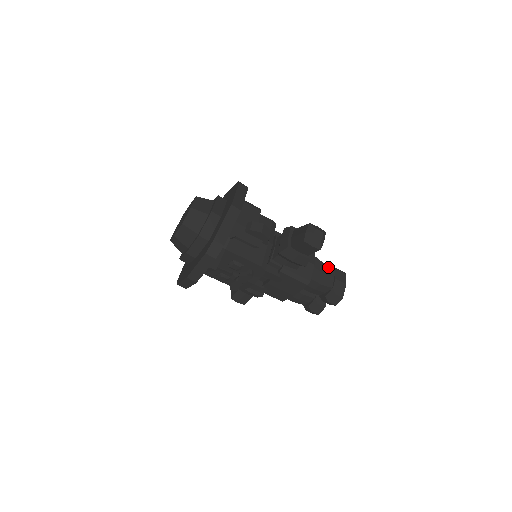
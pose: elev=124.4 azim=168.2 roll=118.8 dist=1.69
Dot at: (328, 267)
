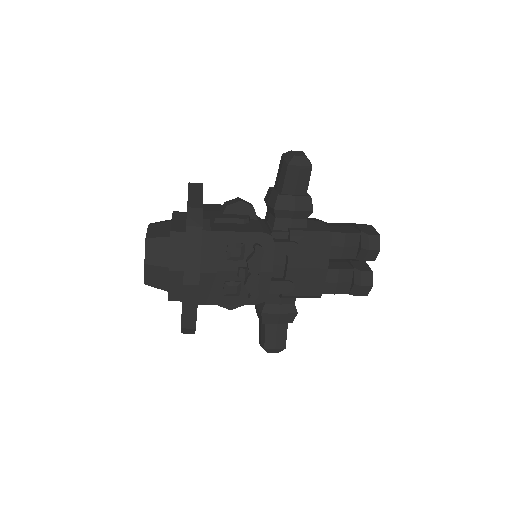
Dot at: (340, 224)
